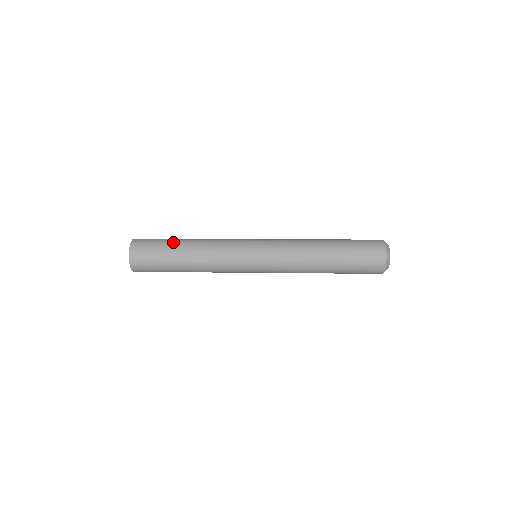
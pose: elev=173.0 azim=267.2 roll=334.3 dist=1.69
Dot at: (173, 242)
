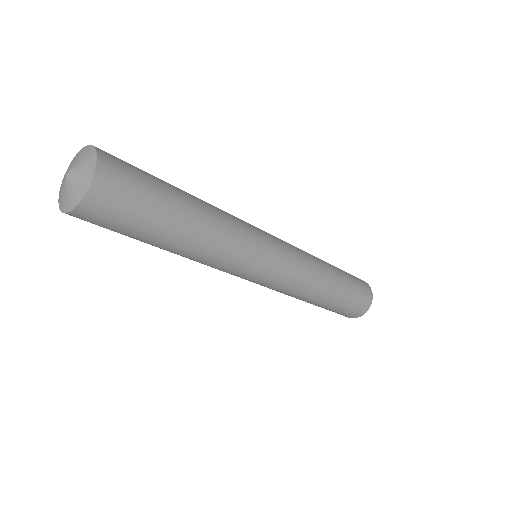
Dot at: occluded
